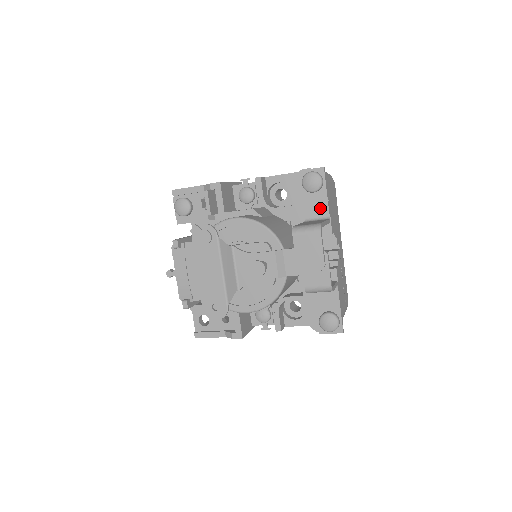
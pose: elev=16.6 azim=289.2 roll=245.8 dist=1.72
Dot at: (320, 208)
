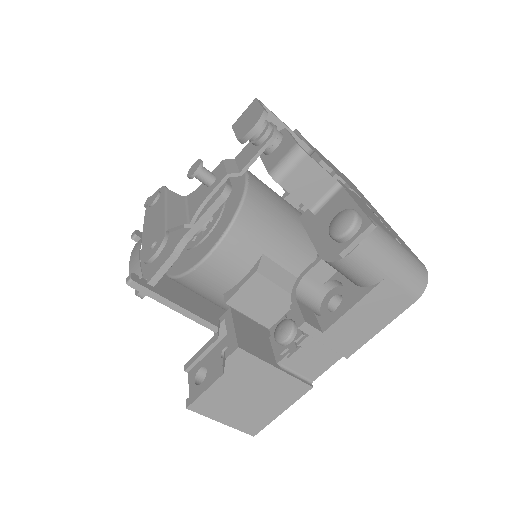
Dot at: occluded
